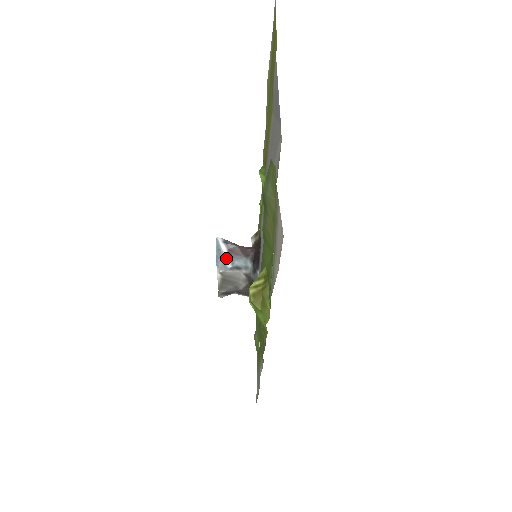
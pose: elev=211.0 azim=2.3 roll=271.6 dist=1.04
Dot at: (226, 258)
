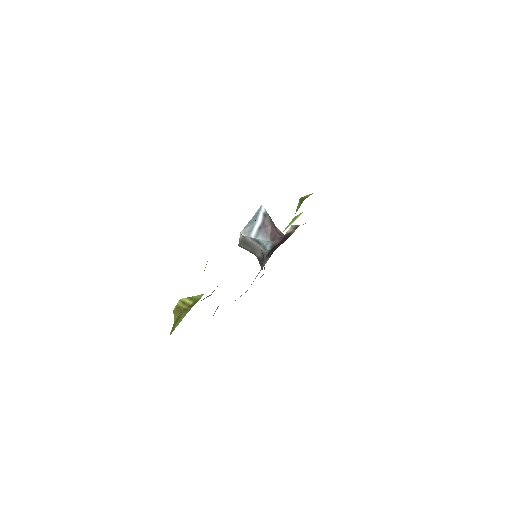
Dot at: (255, 228)
